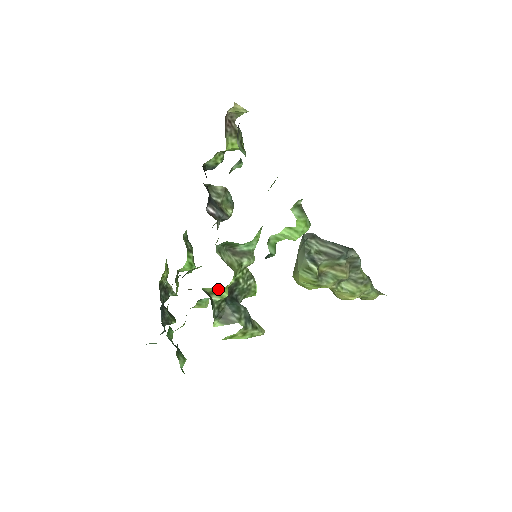
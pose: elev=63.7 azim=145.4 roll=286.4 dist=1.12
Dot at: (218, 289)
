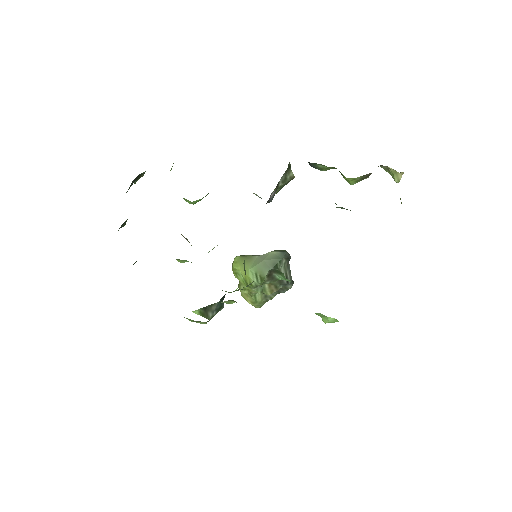
Dot at: occluded
